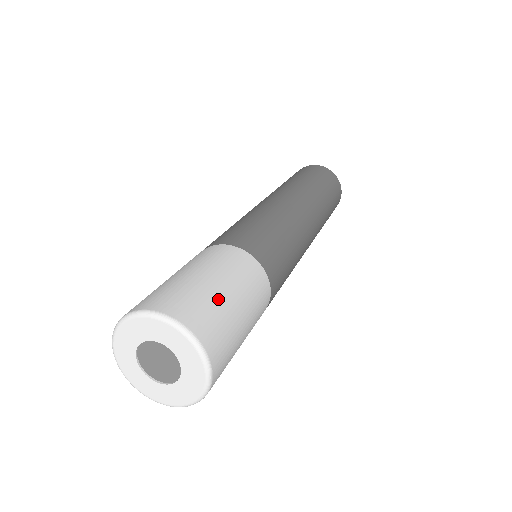
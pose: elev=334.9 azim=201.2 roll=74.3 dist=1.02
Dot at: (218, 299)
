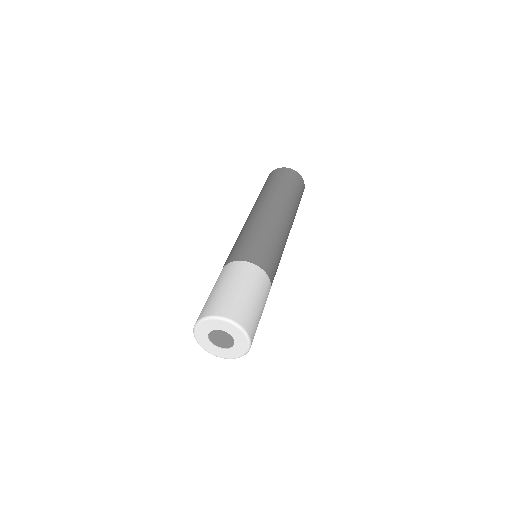
Dot at: (259, 320)
